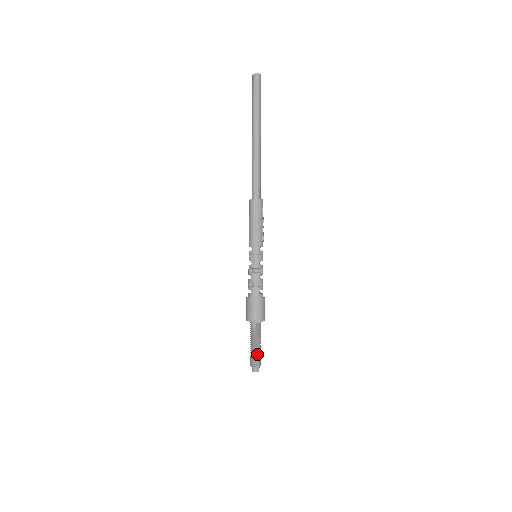
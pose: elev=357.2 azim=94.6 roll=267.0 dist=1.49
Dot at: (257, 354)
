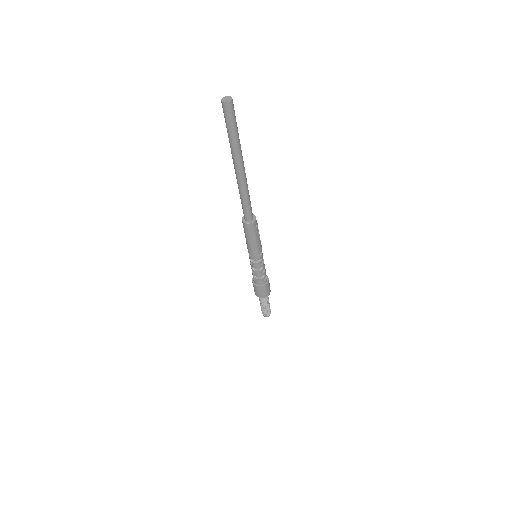
Dot at: (267, 310)
